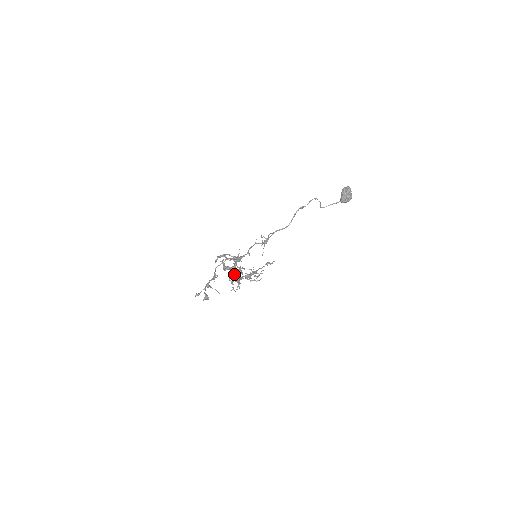
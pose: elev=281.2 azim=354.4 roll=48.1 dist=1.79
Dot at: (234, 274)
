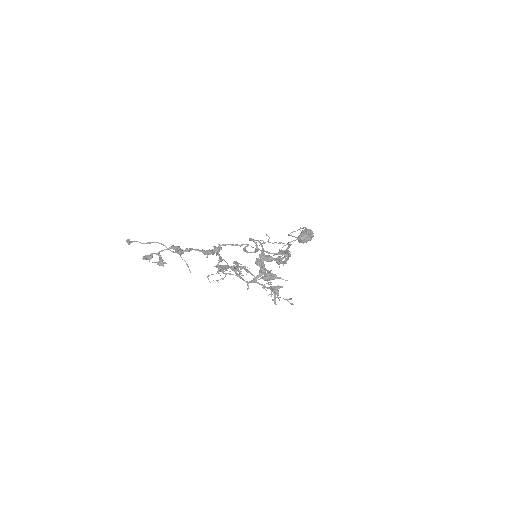
Dot at: (269, 278)
